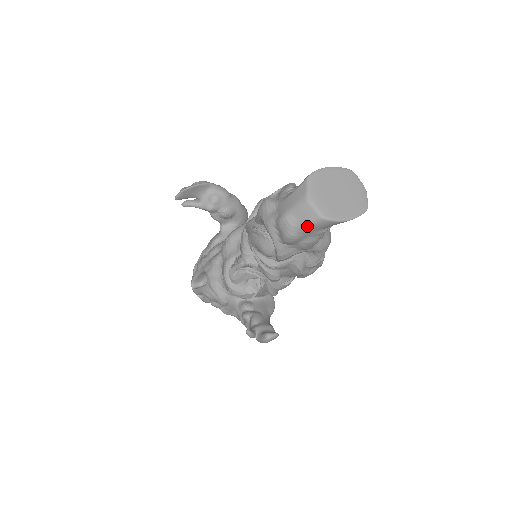
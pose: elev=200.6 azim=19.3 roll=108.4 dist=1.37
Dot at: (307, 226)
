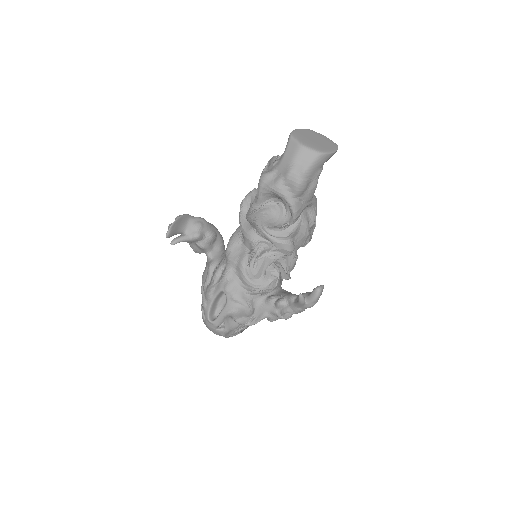
Dot at: (311, 167)
